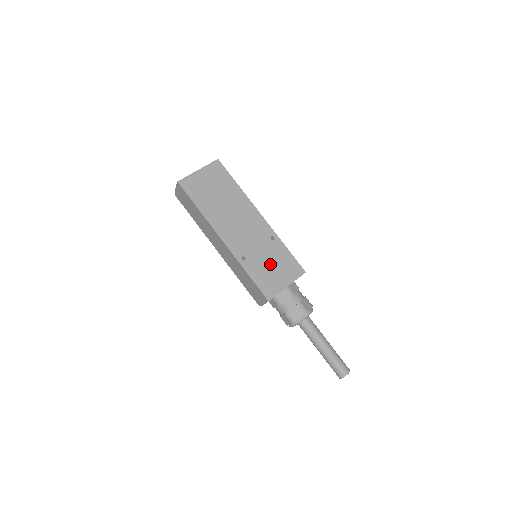
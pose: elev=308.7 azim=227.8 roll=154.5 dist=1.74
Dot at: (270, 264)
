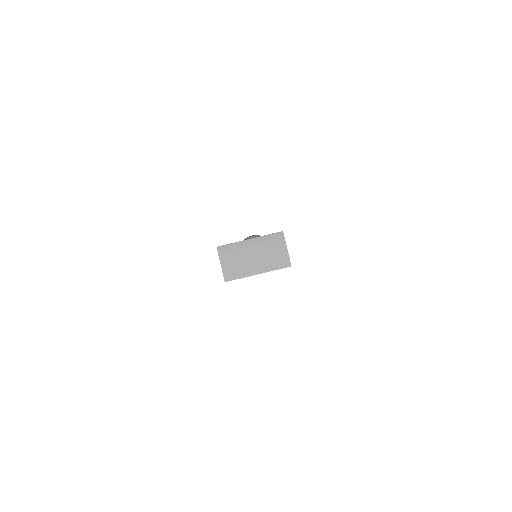
Dot at: occluded
